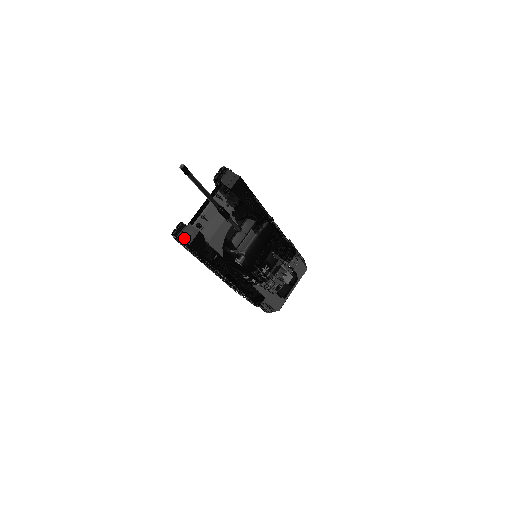
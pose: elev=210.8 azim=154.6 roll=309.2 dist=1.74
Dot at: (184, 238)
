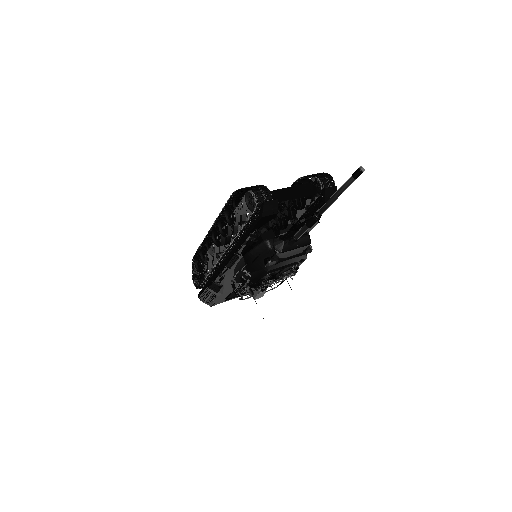
Dot at: (264, 207)
